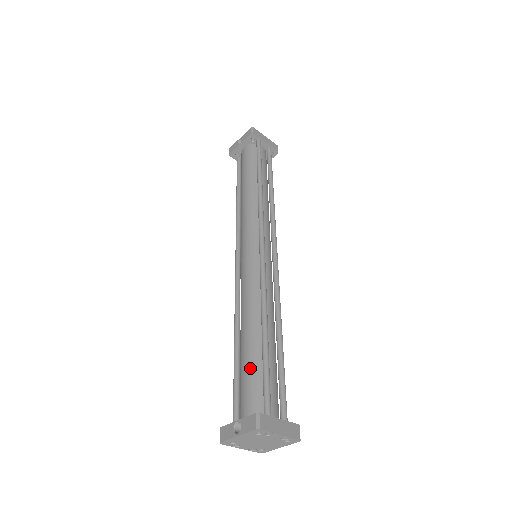
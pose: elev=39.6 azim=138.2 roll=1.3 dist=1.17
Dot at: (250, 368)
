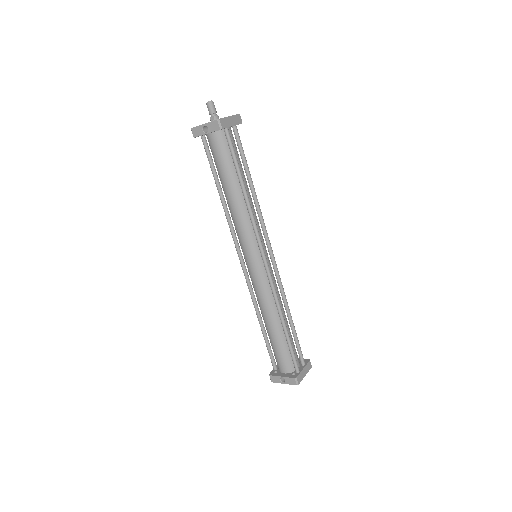
Dot at: (280, 347)
